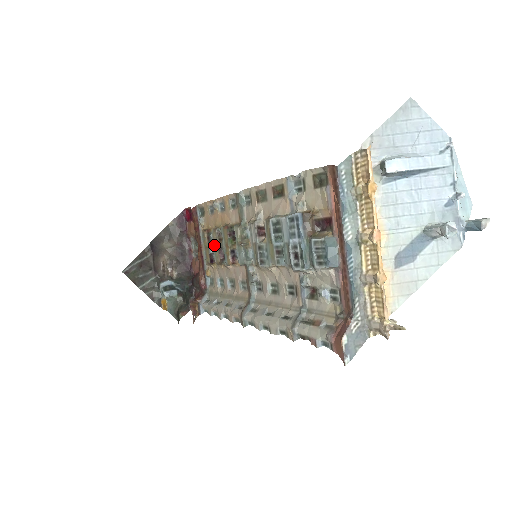
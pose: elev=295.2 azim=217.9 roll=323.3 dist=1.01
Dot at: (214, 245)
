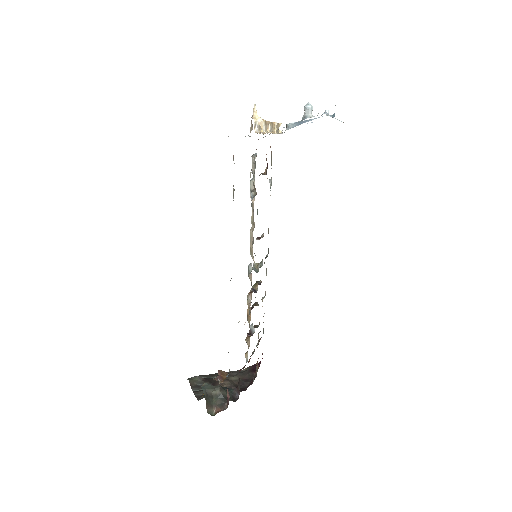
Dot at: occluded
